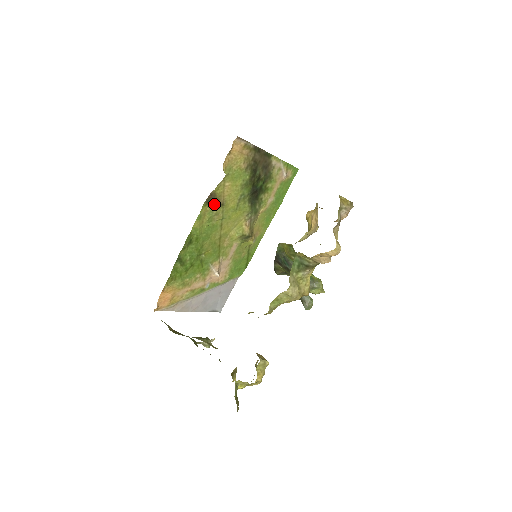
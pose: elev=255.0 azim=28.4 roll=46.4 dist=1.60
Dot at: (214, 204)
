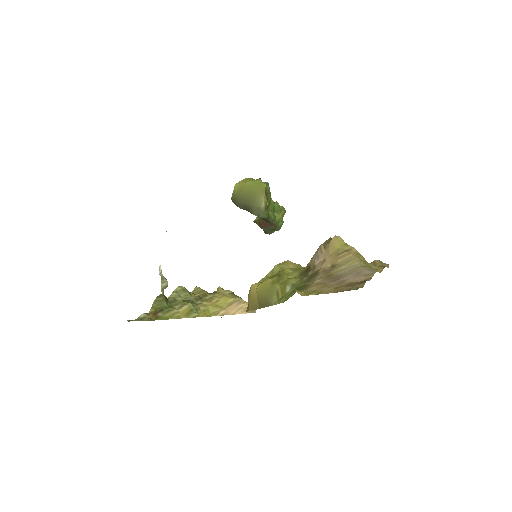
Dot at: occluded
